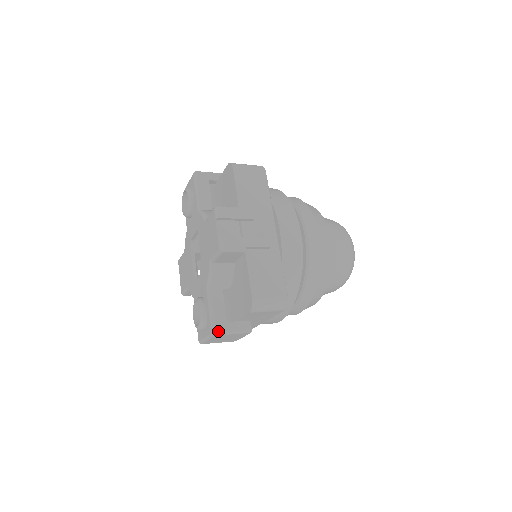
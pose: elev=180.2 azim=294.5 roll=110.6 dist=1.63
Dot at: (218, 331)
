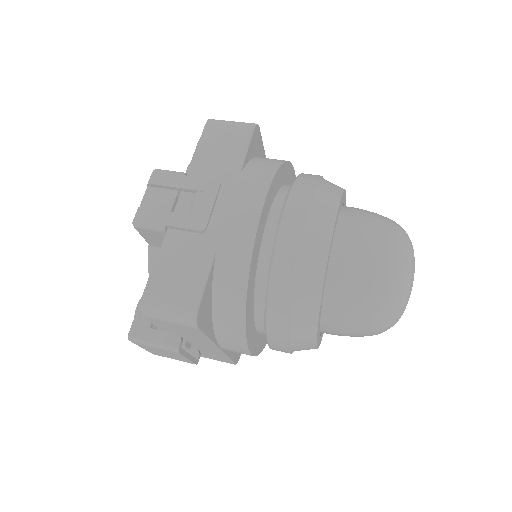
Dot at: (133, 336)
